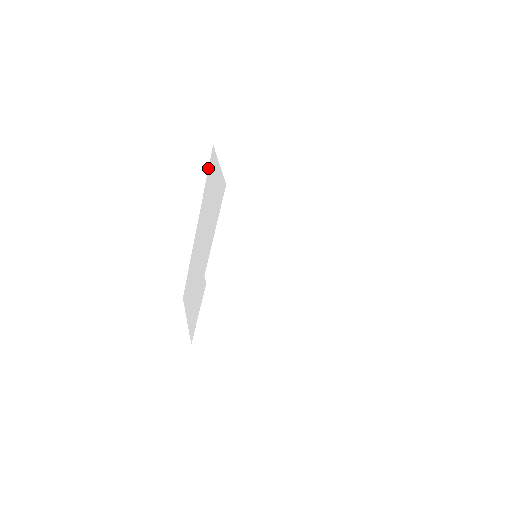
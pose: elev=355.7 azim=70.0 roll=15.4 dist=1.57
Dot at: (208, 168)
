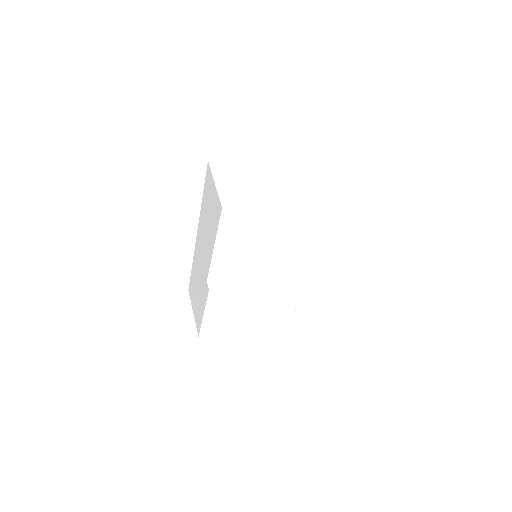
Dot at: occluded
